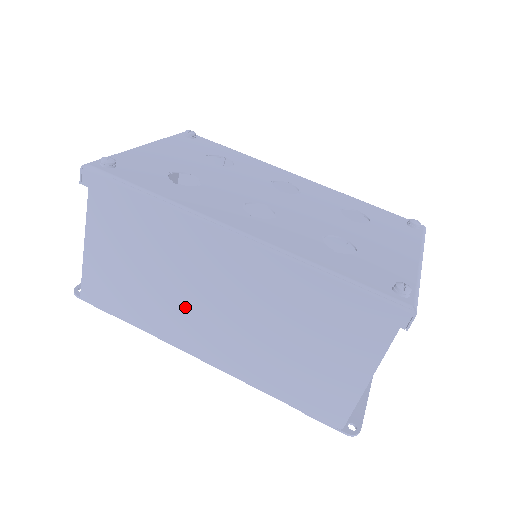
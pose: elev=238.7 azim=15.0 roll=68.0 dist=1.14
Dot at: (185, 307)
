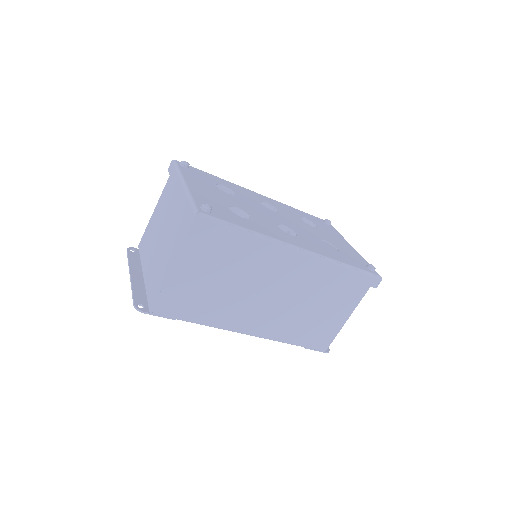
Dot at: (247, 301)
